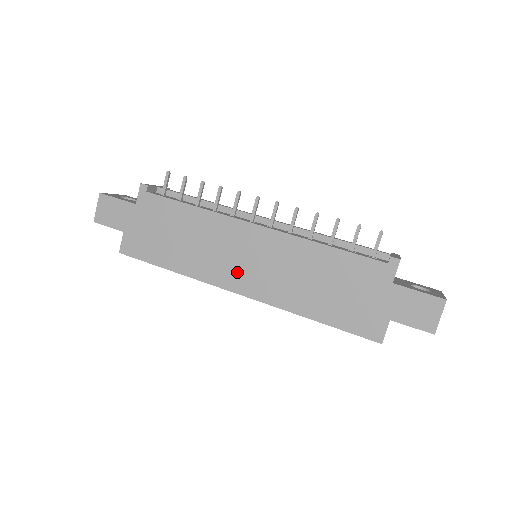
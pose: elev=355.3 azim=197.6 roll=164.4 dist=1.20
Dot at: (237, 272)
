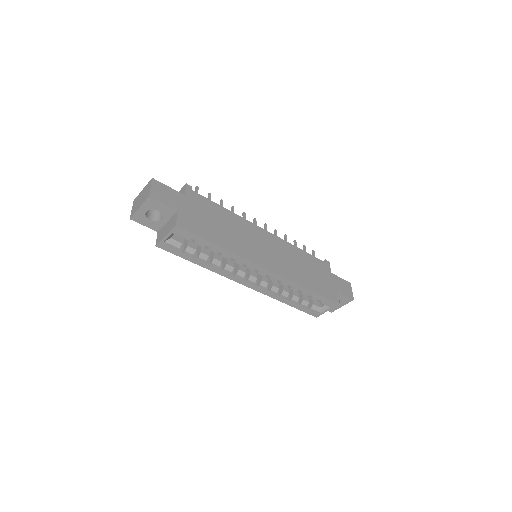
Dot at: (263, 255)
